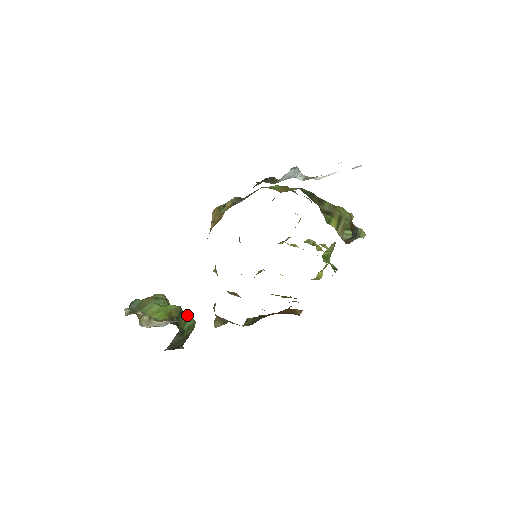
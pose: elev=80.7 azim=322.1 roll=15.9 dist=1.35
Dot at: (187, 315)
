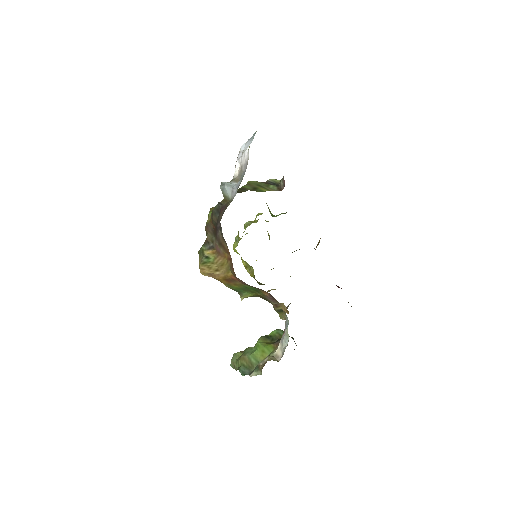
Dot at: (271, 333)
